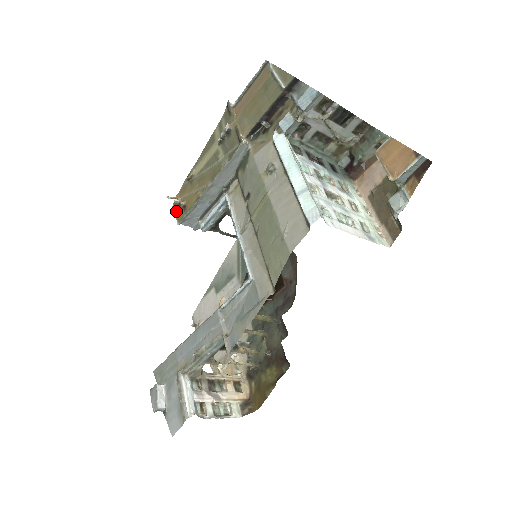
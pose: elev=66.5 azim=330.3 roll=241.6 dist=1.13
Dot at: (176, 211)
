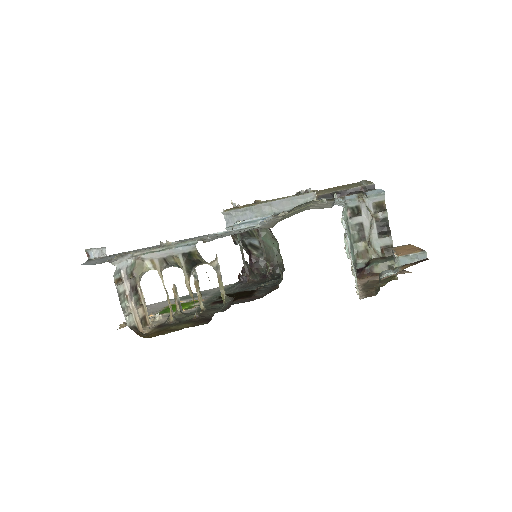
Dot at: occluded
